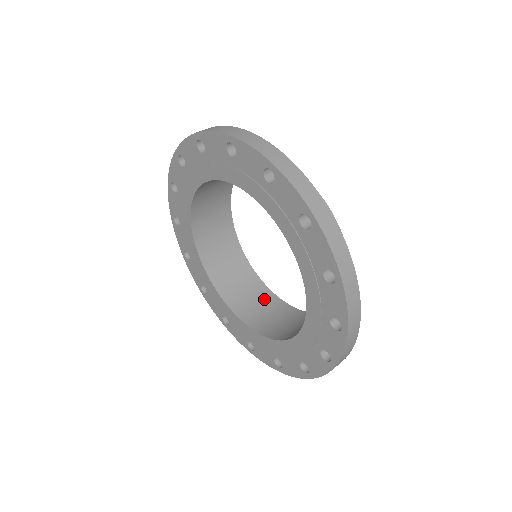
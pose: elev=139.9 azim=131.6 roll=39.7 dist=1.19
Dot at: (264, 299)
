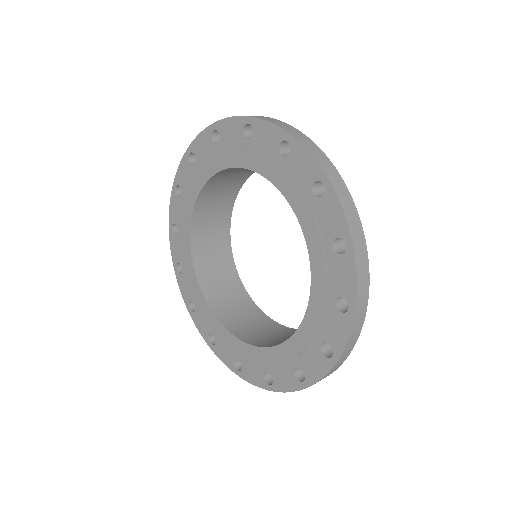
Dot at: occluded
